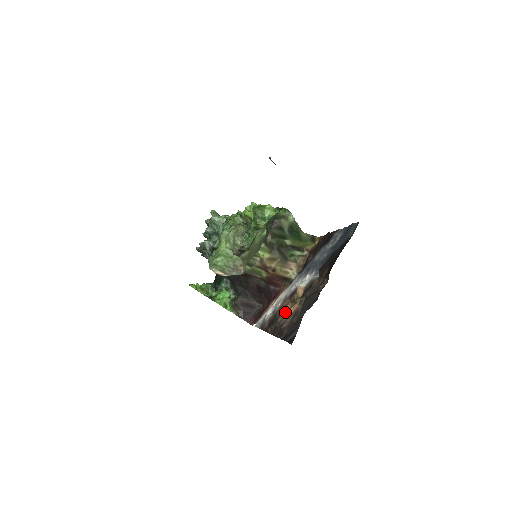
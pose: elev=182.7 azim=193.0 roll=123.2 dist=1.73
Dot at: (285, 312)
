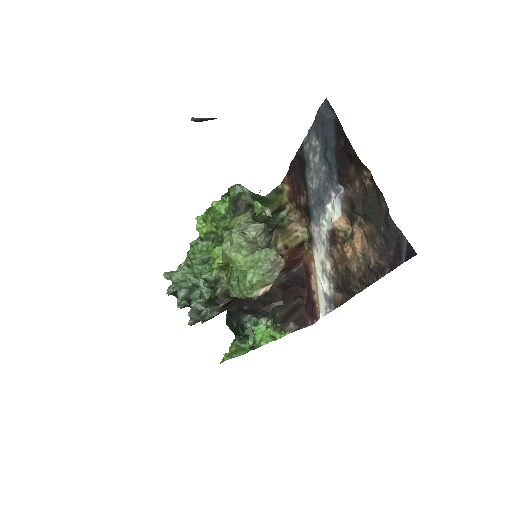
Dot at: (350, 257)
